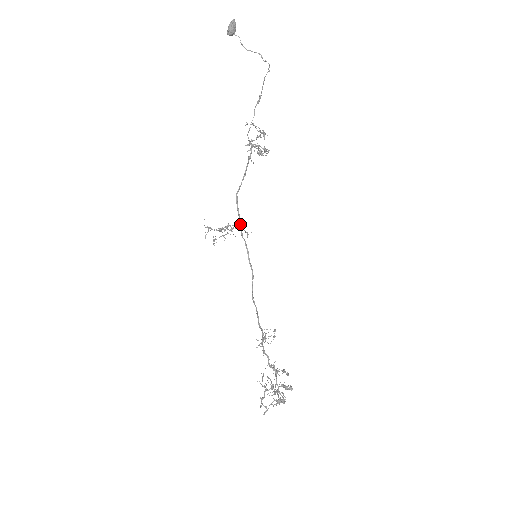
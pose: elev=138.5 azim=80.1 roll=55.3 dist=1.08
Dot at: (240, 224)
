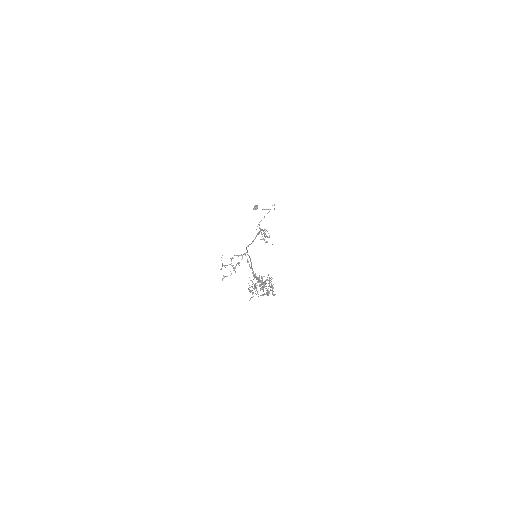
Dot at: (247, 252)
